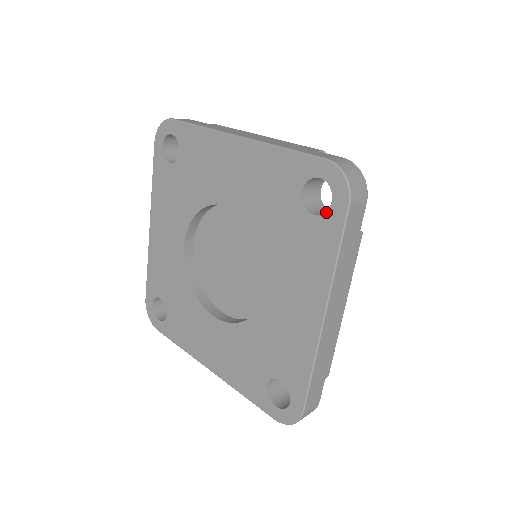
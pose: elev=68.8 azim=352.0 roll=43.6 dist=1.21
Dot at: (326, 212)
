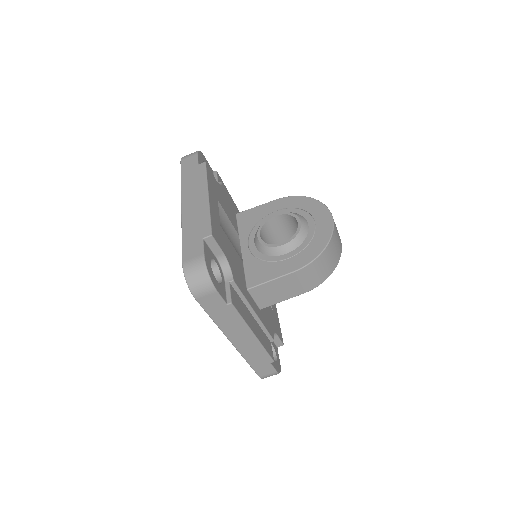
Dot at: occluded
